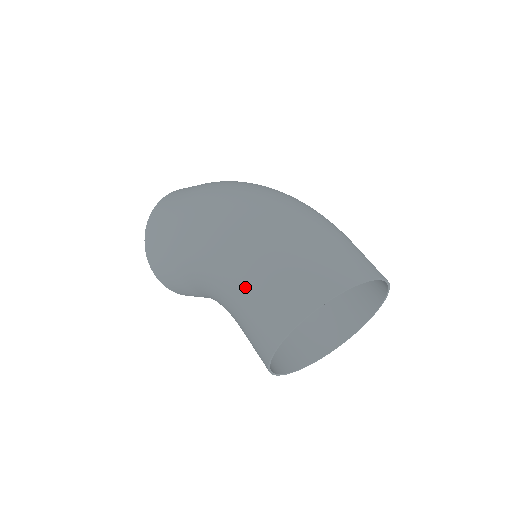
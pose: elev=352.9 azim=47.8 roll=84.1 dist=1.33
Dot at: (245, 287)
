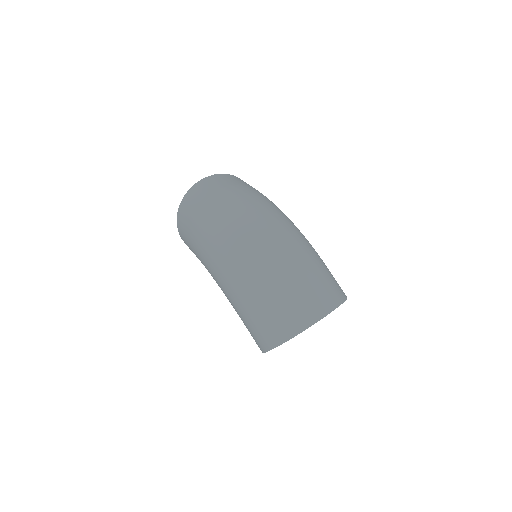
Dot at: (239, 314)
